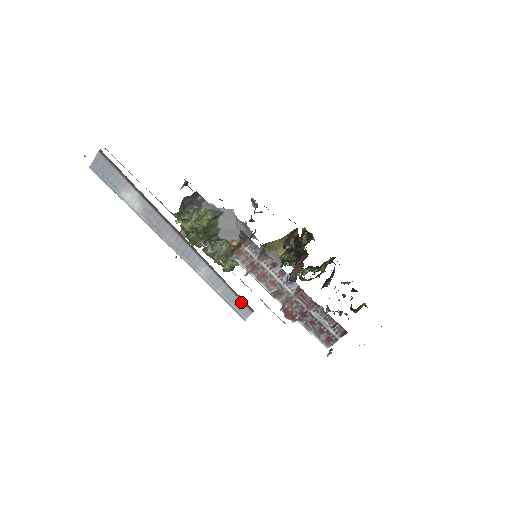
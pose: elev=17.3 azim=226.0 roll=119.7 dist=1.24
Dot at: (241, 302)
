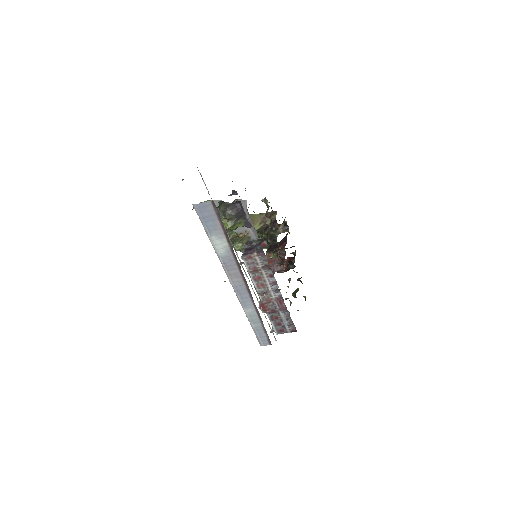
Dot at: (266, 337)
